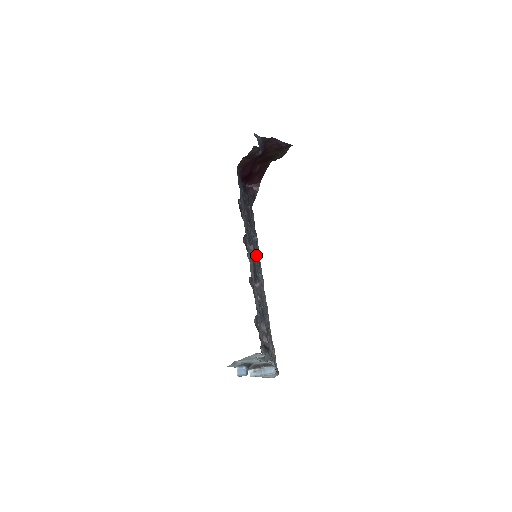
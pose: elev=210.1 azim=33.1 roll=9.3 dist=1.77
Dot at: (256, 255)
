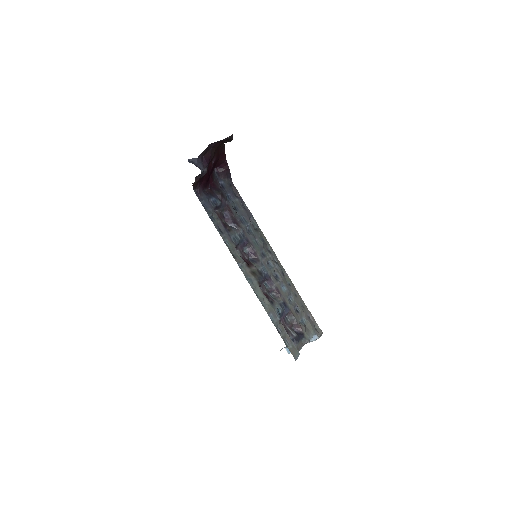
Dot at: (257, 245)
